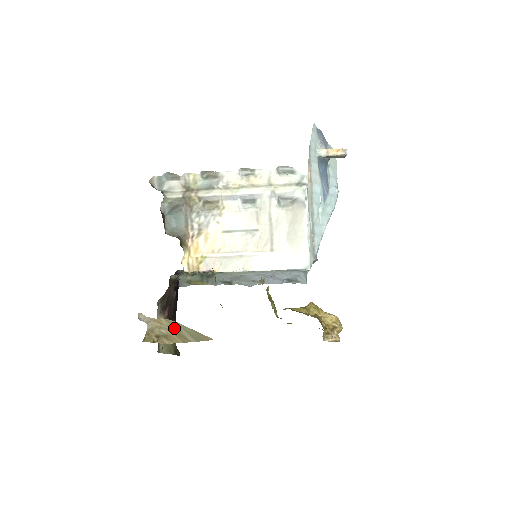
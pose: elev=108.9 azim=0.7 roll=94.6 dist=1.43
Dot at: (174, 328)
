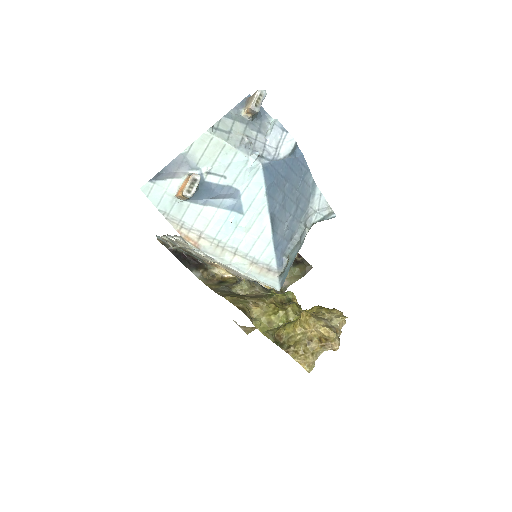
Dot at: occluded
